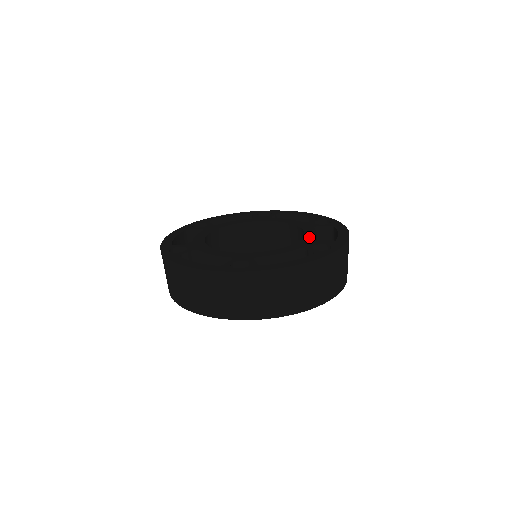
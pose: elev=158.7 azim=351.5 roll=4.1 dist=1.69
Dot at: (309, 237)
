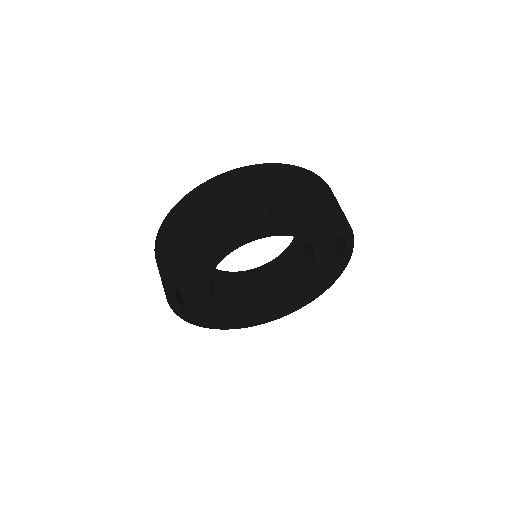
Dot at: occluded
